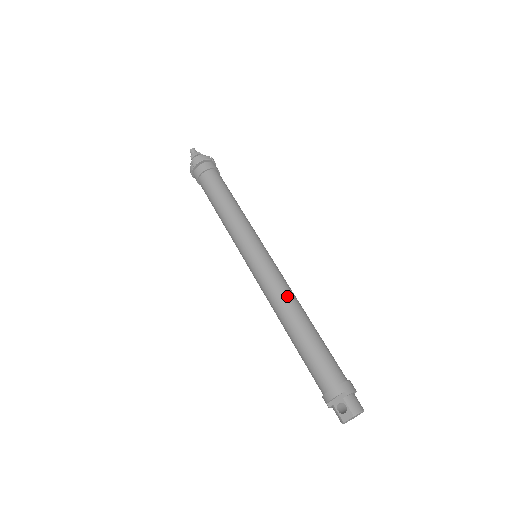
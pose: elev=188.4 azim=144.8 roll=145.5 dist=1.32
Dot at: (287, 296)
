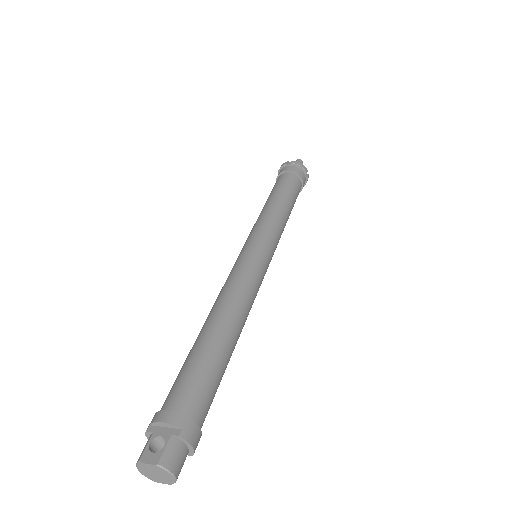
Dot at: (242, 299)
